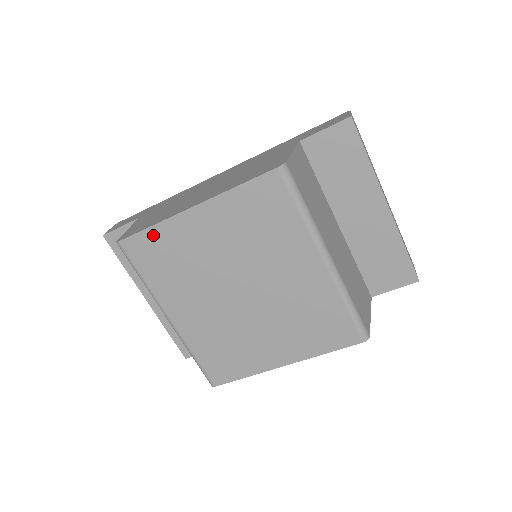
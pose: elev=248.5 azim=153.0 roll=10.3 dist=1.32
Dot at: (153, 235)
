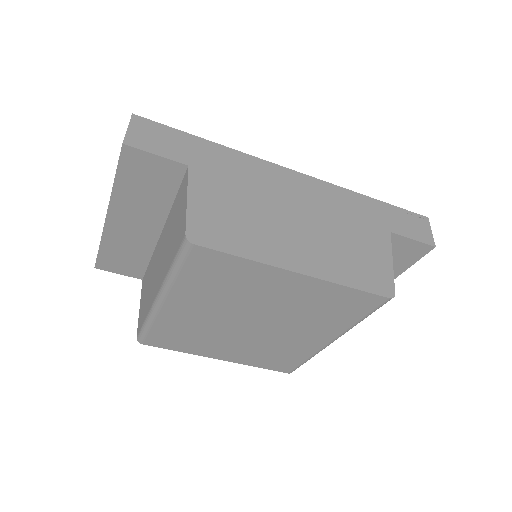
Dot at: (235, 262)
